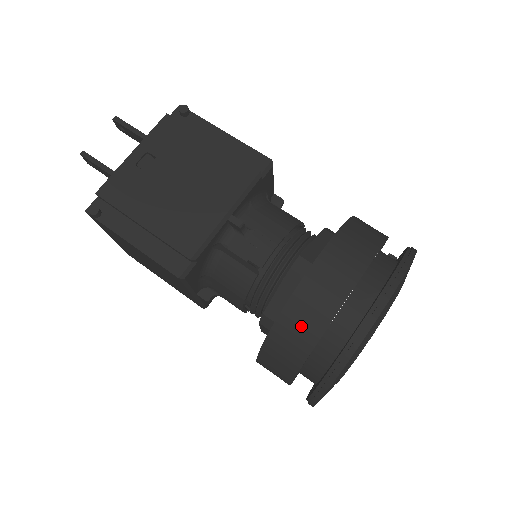
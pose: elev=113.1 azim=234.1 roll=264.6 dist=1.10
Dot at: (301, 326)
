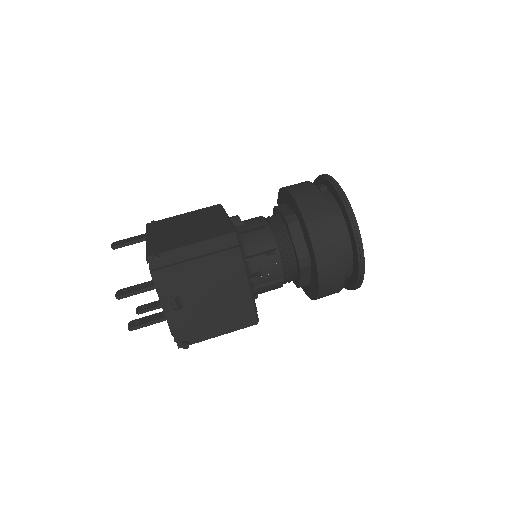
Dot at: (332, 289)
